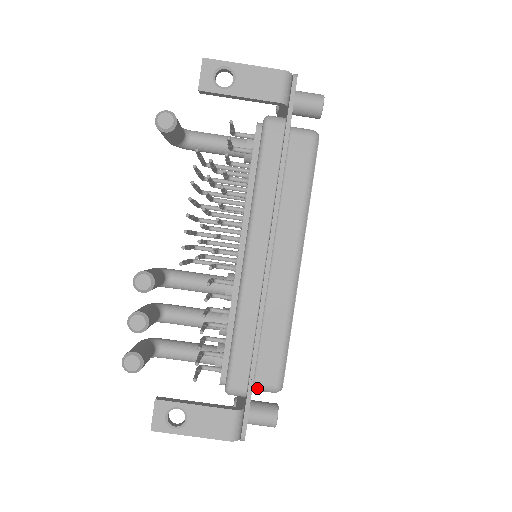
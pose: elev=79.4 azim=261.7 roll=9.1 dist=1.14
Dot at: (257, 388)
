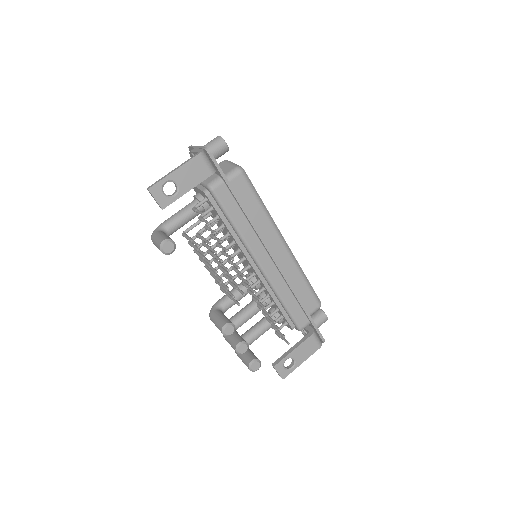
Dot at: occluded
